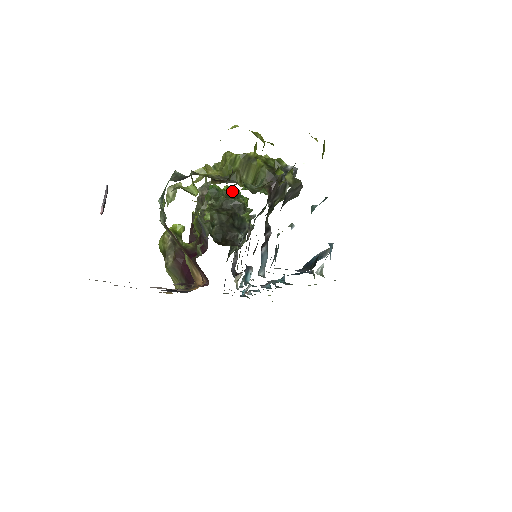
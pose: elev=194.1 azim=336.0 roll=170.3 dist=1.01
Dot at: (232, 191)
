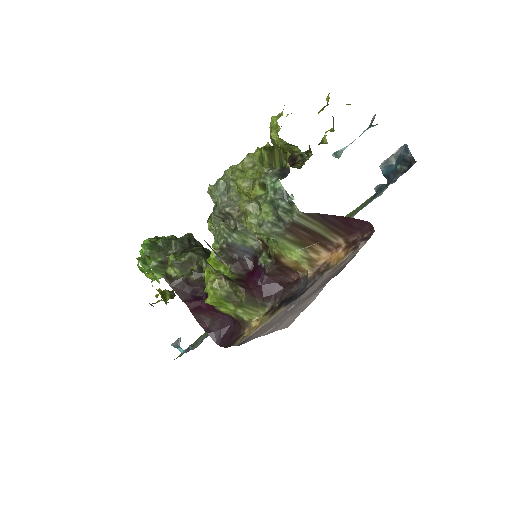
Dot at: (158, 239)
